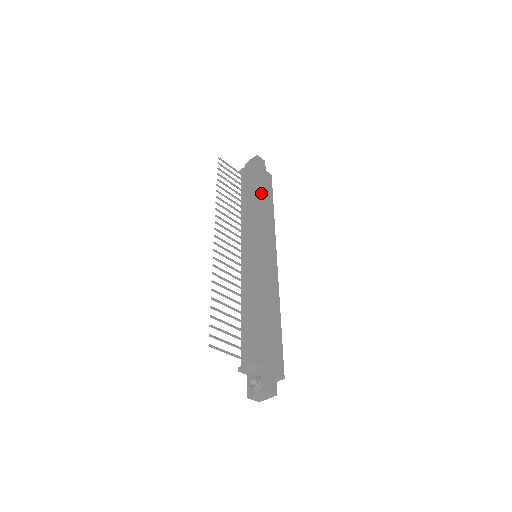
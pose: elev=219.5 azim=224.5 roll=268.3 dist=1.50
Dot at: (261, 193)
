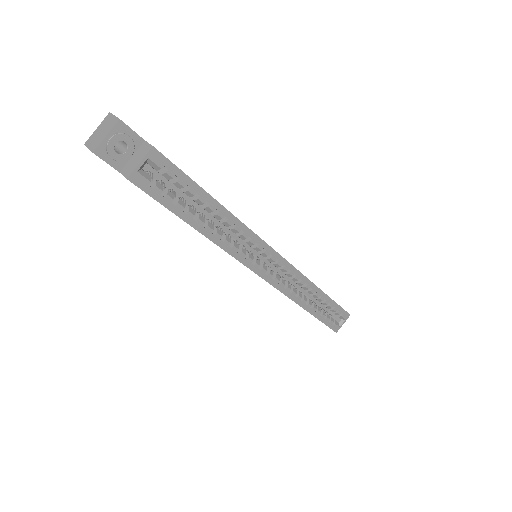
Dot at: occluded
